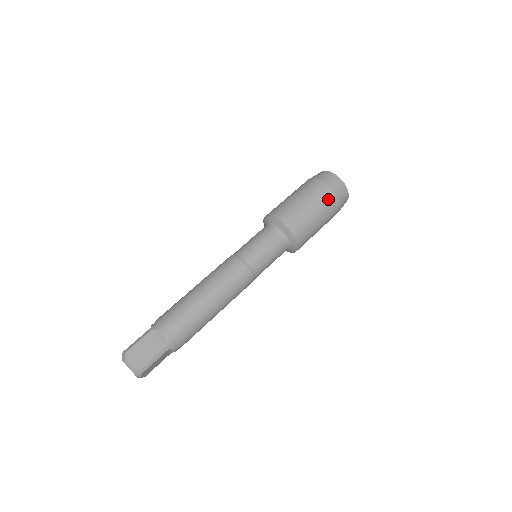
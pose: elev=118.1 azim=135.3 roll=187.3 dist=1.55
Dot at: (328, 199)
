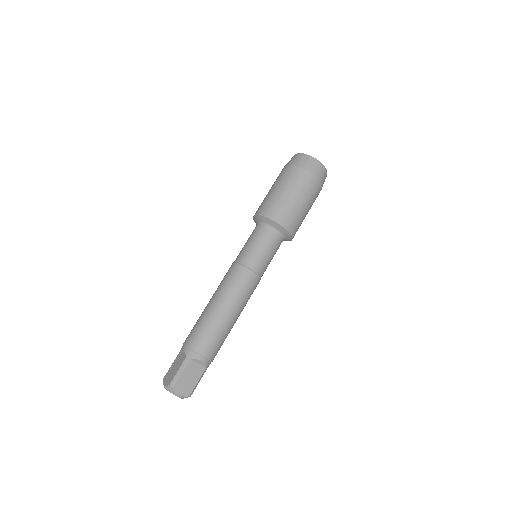
Dot at: (316, 191)
